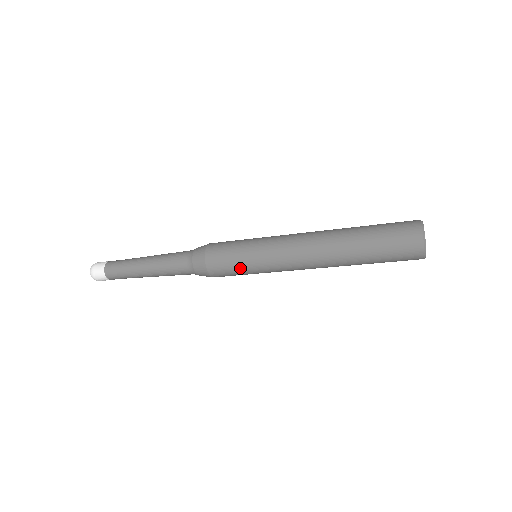
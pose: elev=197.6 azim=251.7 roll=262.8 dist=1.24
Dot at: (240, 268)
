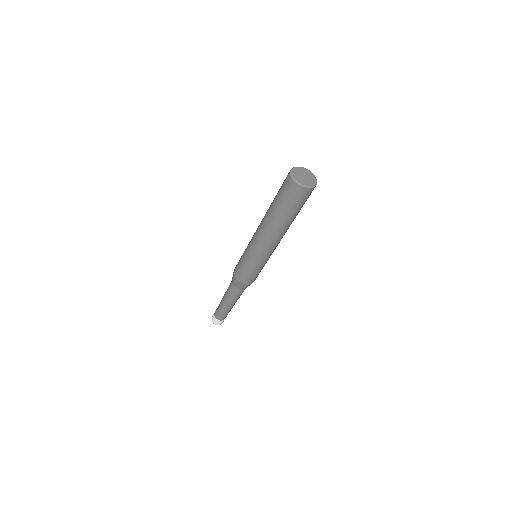
Dot at: (249, 270)
